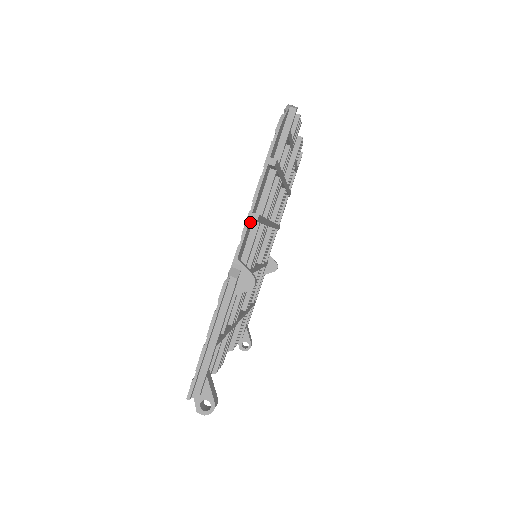
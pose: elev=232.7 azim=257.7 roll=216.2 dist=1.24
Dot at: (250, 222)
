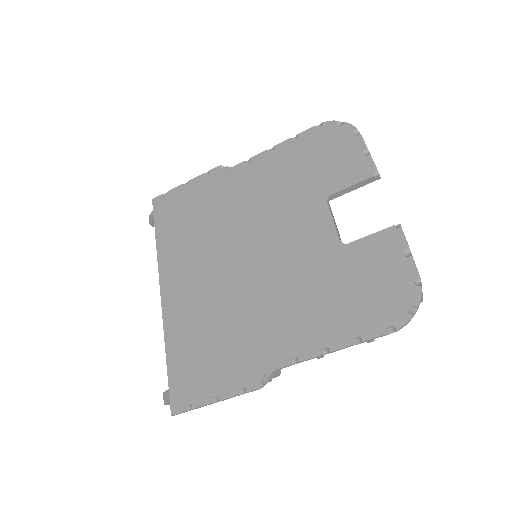
Dot at: (311, 351)
